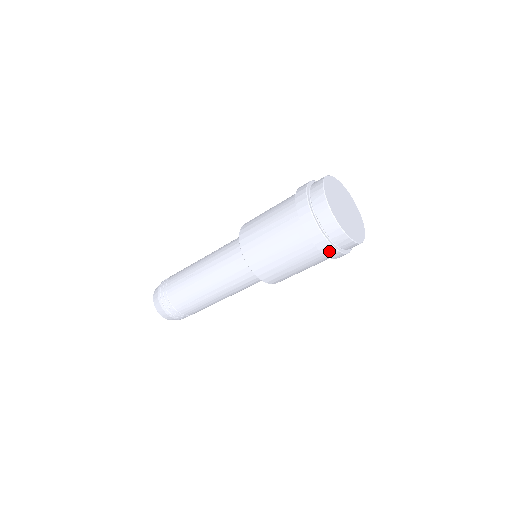
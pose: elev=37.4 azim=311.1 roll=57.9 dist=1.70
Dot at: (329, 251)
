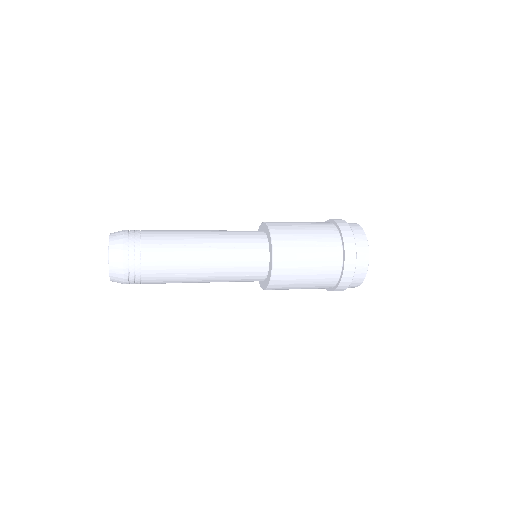
Dot at: (344, 286)
